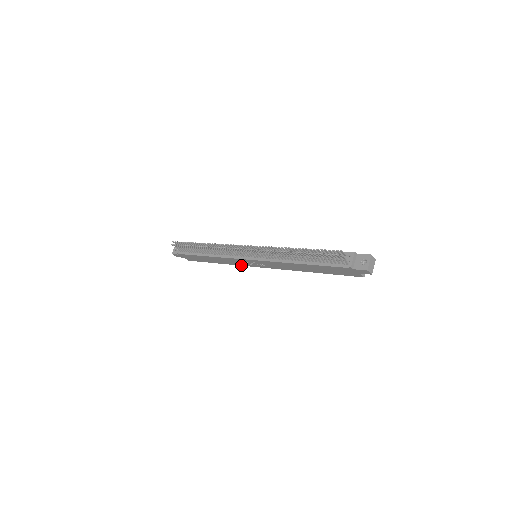
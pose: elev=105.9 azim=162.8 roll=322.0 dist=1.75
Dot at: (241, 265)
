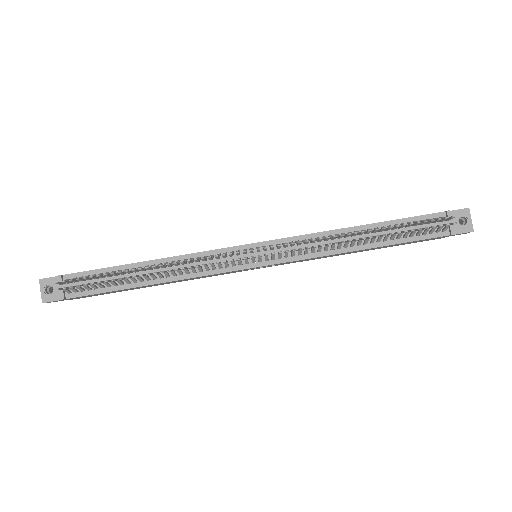
Dot at: occluded
